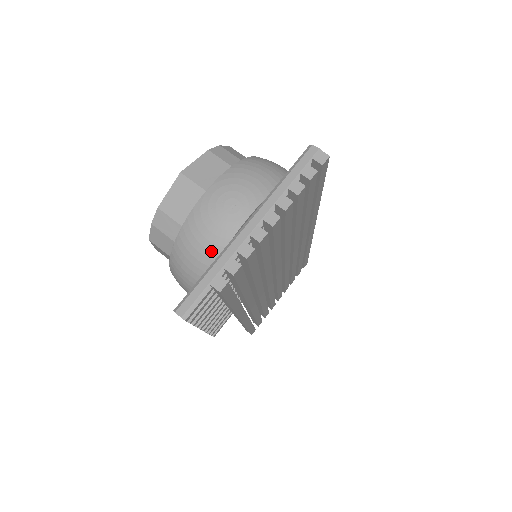
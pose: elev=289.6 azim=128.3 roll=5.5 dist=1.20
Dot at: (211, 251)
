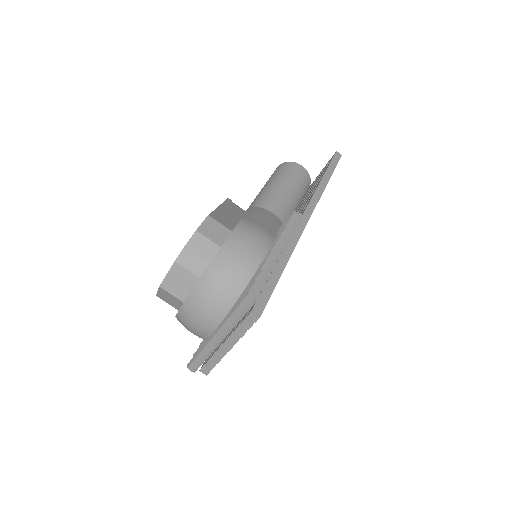
Dot at: occluded
